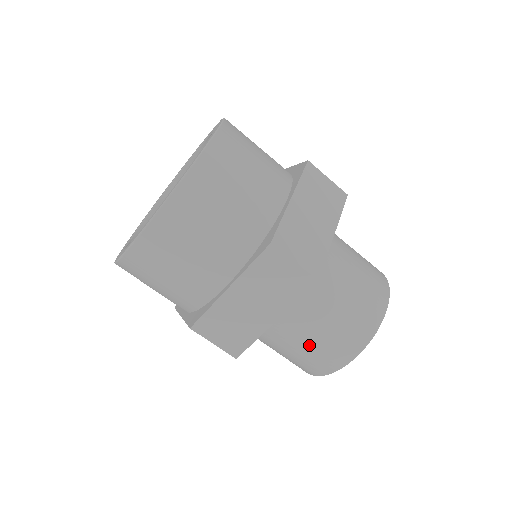
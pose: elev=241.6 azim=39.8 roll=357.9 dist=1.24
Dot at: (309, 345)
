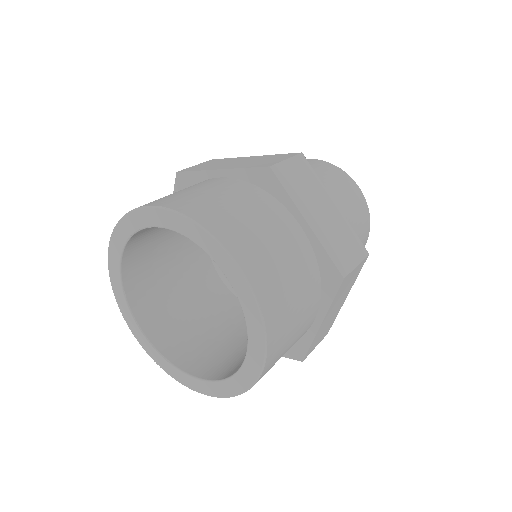
Dot at: occluded
